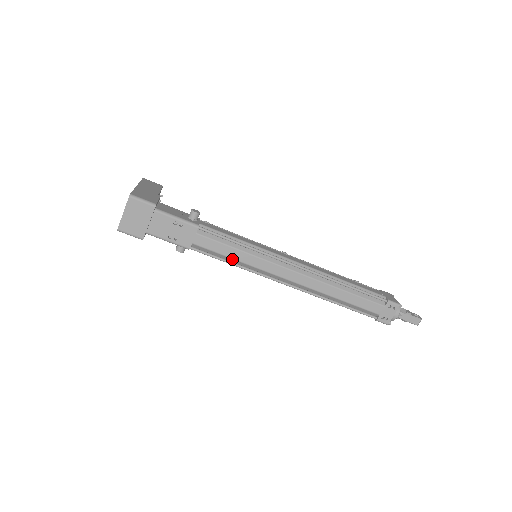
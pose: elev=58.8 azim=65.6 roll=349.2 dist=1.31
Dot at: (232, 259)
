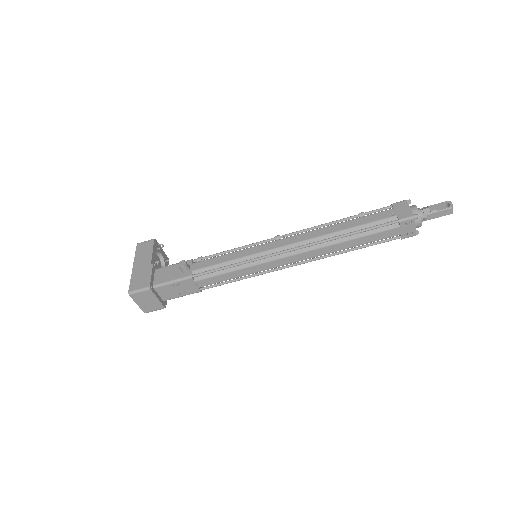
Dot at: (236, 278)
